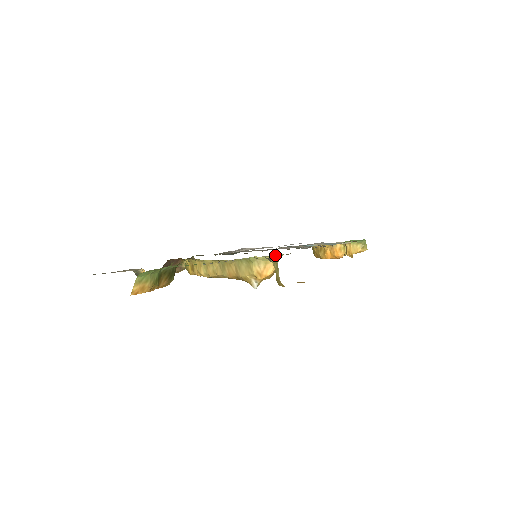
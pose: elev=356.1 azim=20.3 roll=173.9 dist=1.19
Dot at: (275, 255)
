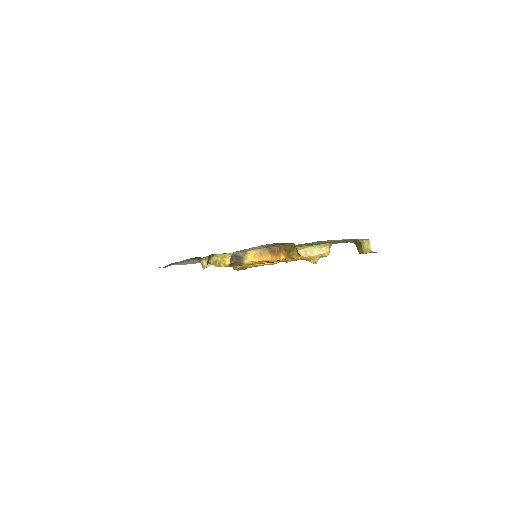
Dot at: occluded
